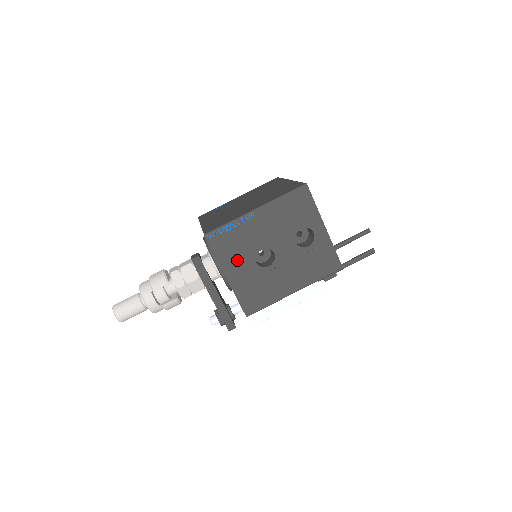
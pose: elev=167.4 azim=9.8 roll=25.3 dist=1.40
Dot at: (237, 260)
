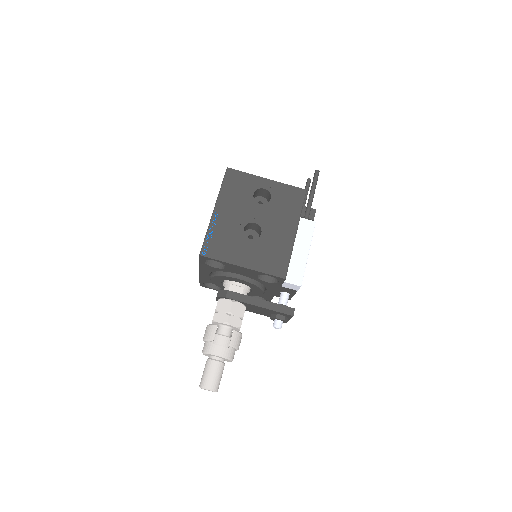
Dot at: (237, 250)
